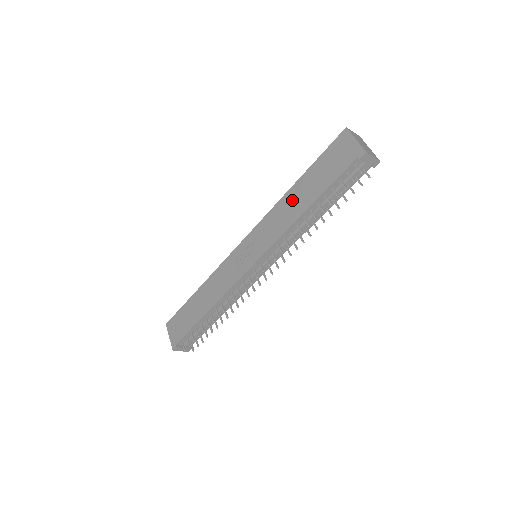
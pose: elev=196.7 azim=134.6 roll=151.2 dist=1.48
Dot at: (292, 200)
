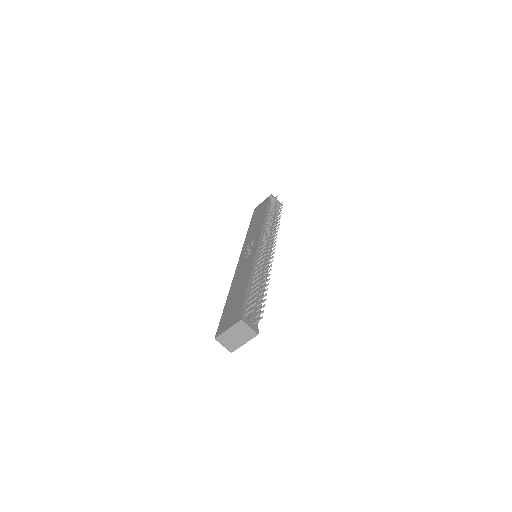
Dot at: (253, 227)
